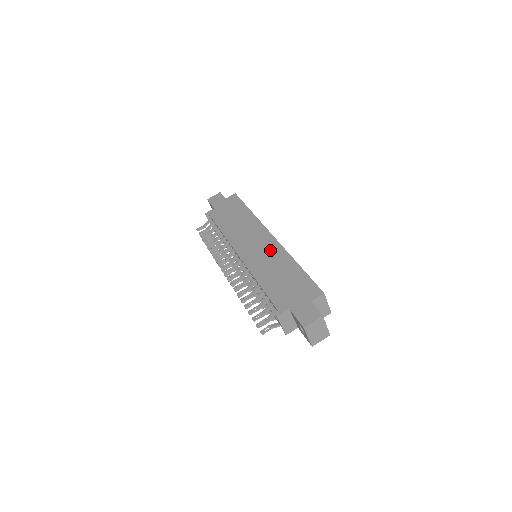
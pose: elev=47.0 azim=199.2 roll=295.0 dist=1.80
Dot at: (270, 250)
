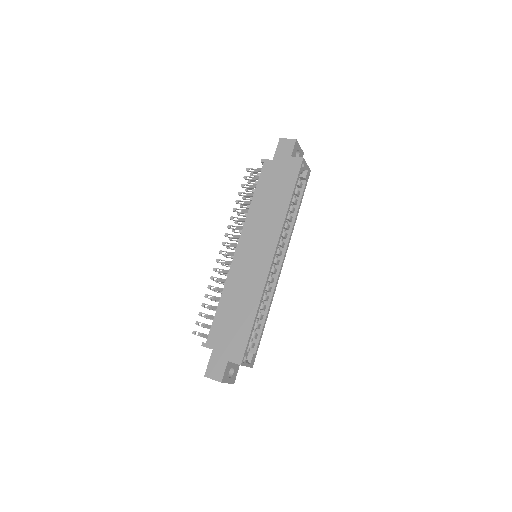
Dot at: (256, 273)
